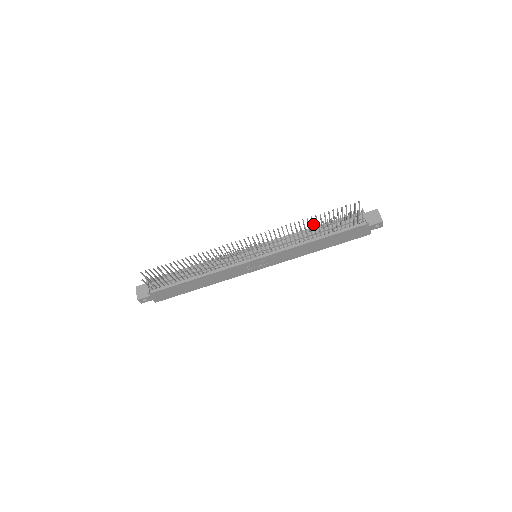
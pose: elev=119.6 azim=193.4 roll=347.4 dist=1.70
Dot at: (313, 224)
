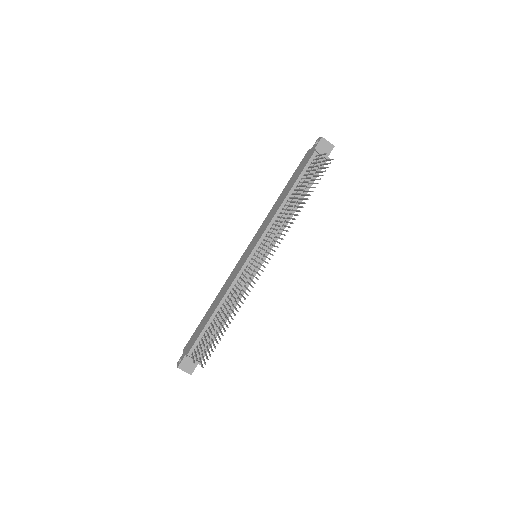
Dot at: (294, 198)
